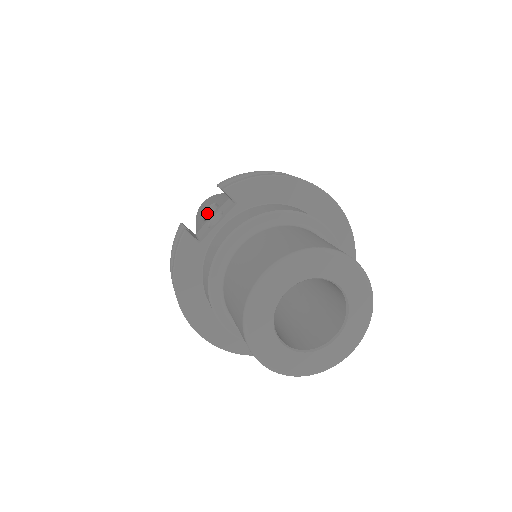
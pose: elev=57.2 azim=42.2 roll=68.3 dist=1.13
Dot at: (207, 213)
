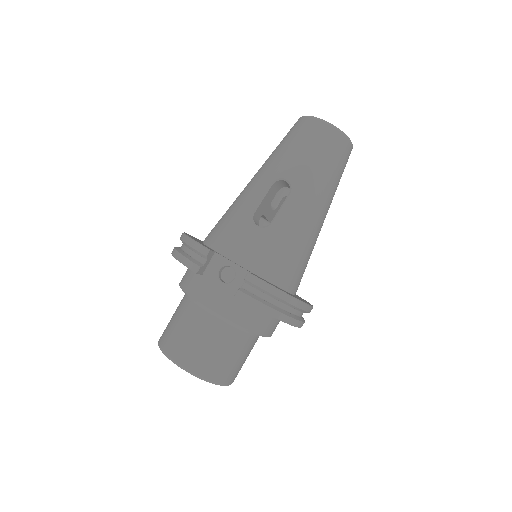
Dot at: (283, 180)
